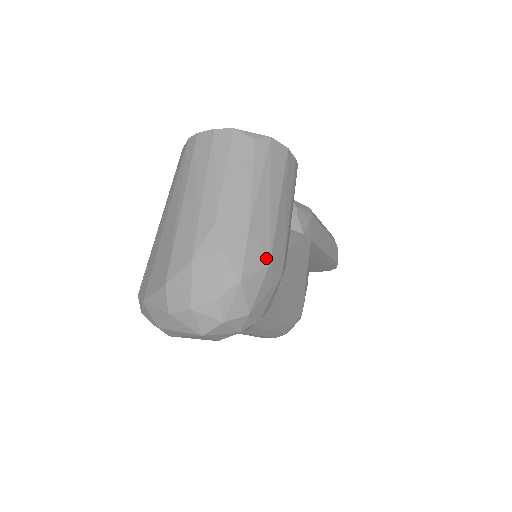
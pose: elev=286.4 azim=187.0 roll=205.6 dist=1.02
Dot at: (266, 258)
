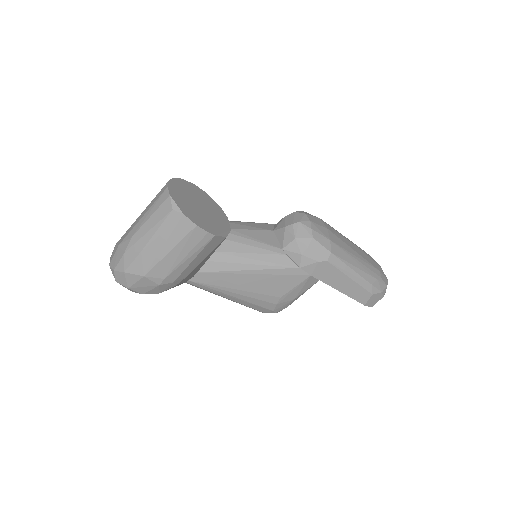
Dot at: (144, 272)
